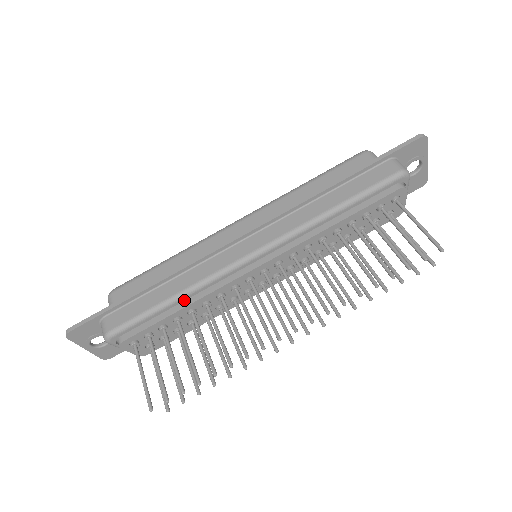
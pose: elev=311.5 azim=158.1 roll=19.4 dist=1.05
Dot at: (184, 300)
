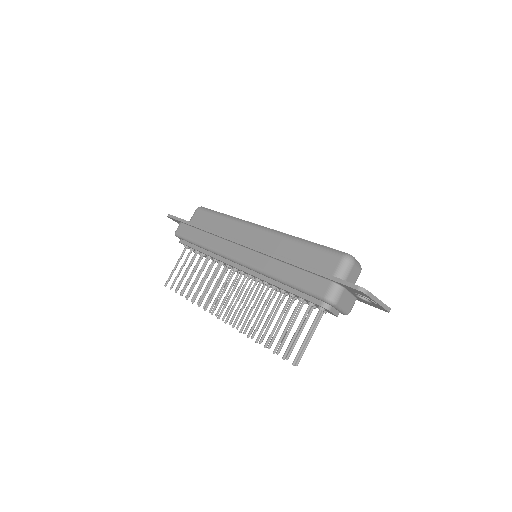
Dot at: (205, 249)
